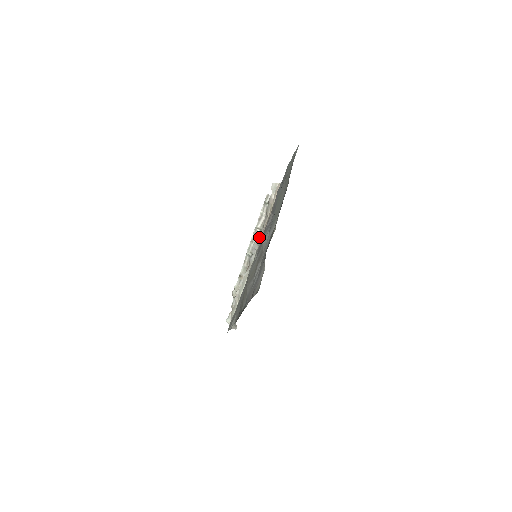
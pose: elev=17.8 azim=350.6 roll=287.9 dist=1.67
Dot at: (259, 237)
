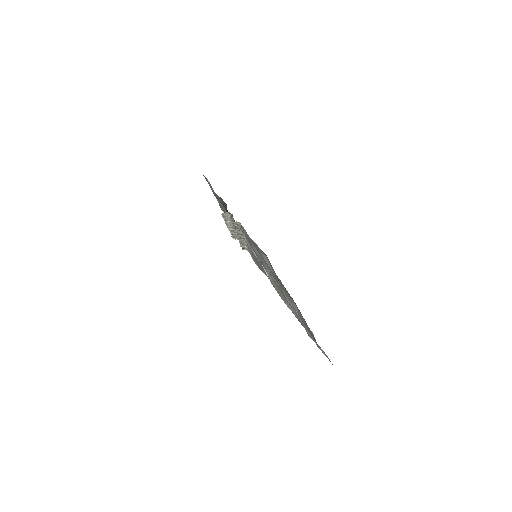
Dot at: (239, 233)
